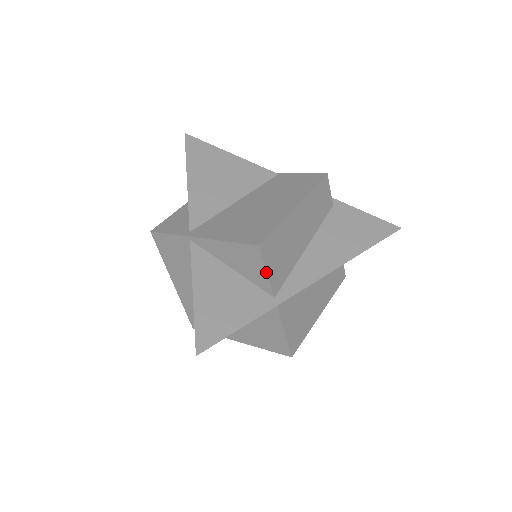
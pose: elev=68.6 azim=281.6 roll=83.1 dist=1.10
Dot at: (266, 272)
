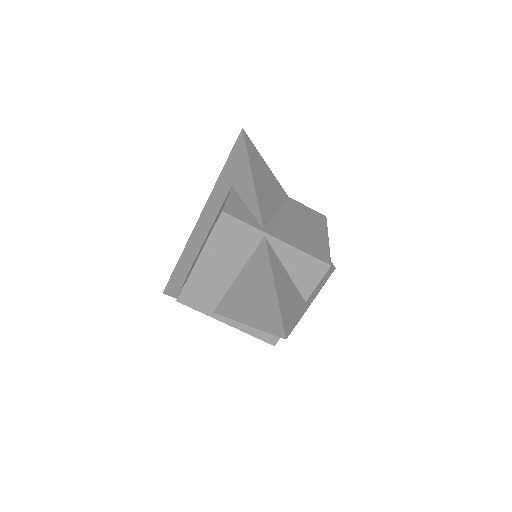
Dot at: occluded
